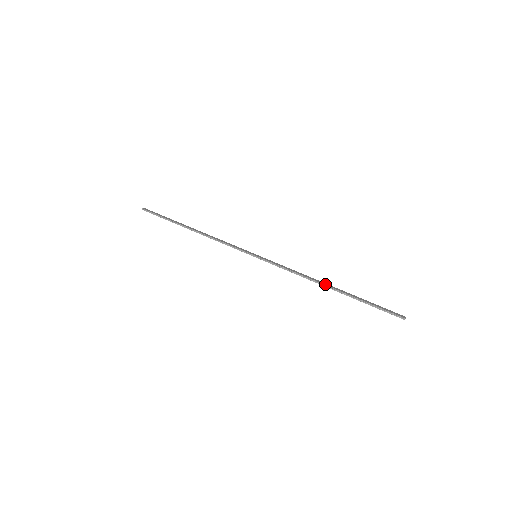
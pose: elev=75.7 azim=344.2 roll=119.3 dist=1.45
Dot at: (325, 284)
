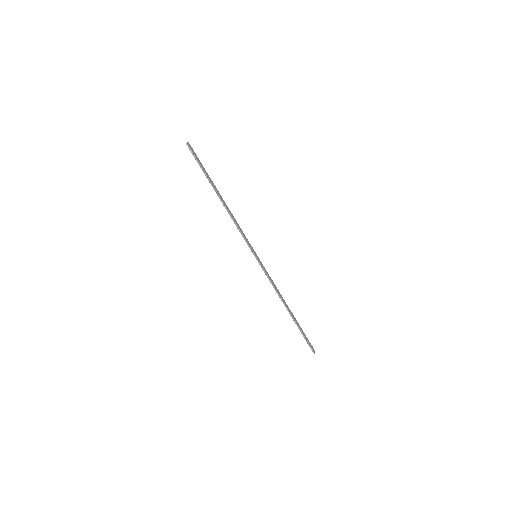
Dot at: (287, 306)
